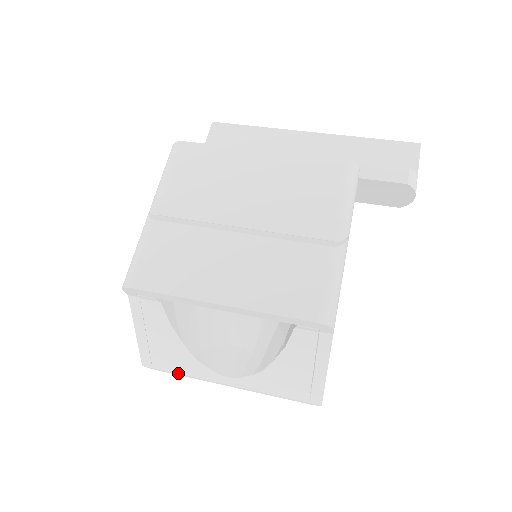
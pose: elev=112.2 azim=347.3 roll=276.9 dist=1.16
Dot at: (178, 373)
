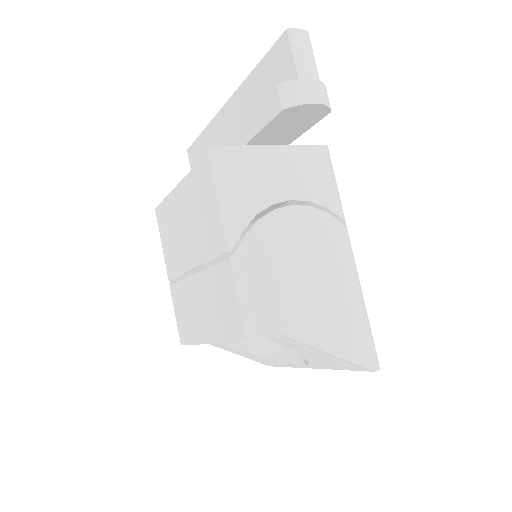
Dot at: occluded
